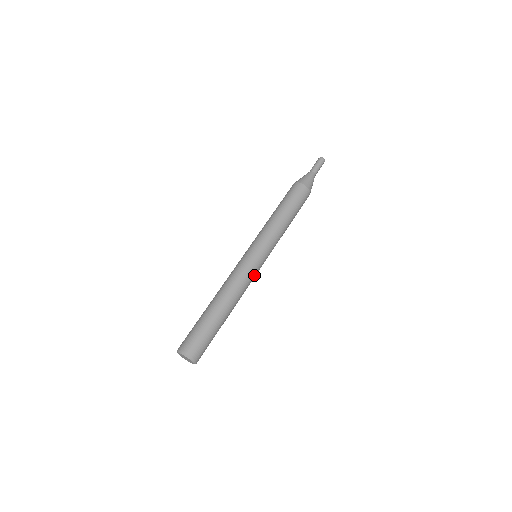
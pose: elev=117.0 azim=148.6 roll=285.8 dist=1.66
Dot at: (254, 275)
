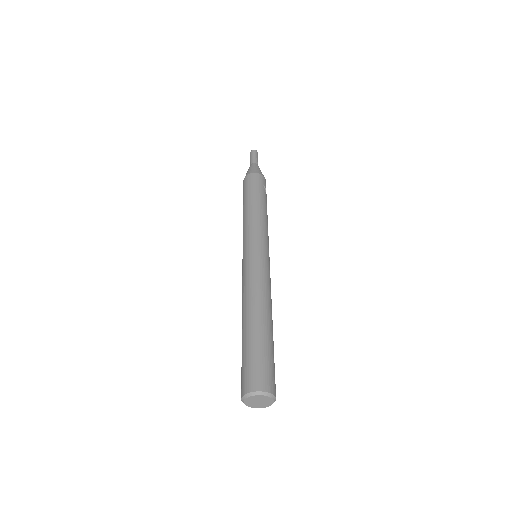
Dot at: (262, 267)
